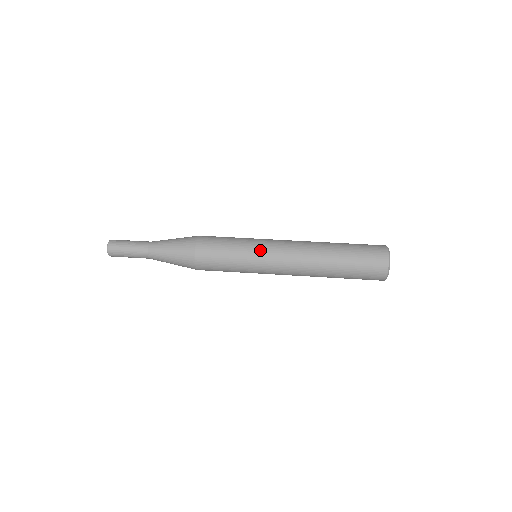
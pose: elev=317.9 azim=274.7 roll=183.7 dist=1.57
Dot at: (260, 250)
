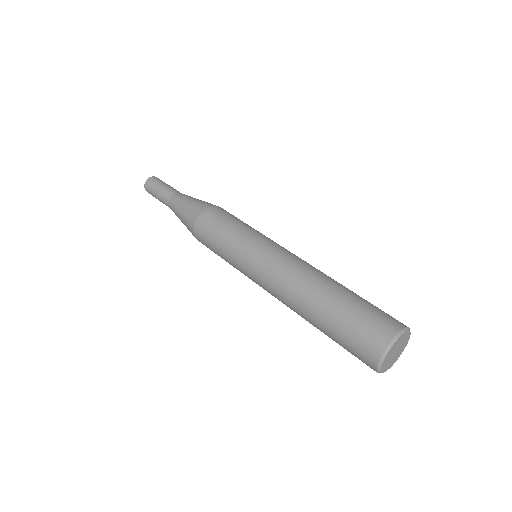
Dot at: (254, 246)
